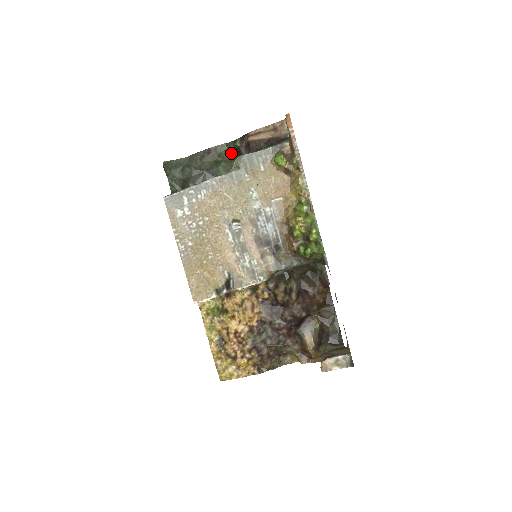
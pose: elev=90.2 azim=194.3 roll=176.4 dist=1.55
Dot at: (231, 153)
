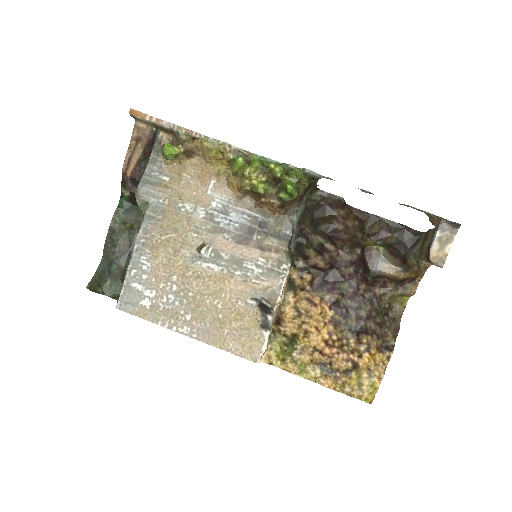
Dot at: (131, 209)
